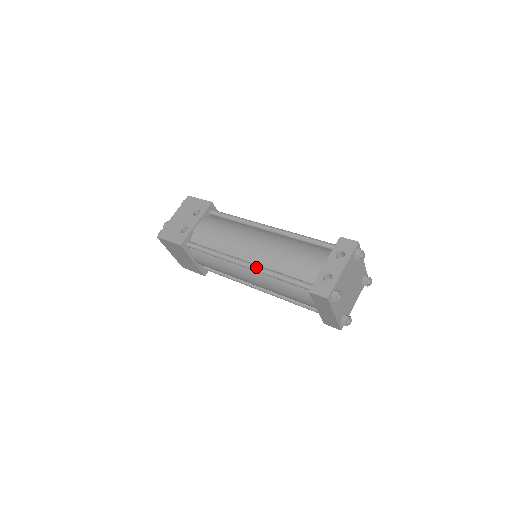
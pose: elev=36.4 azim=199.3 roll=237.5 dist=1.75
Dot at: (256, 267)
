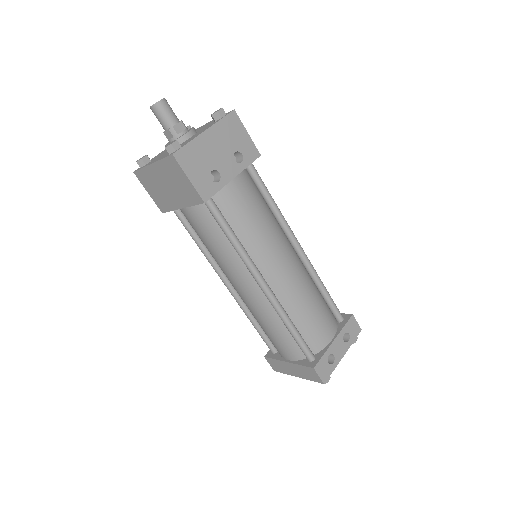
Dot at: (276, 301)
